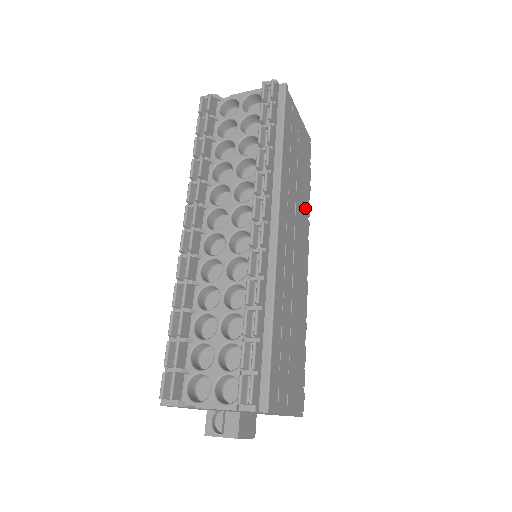
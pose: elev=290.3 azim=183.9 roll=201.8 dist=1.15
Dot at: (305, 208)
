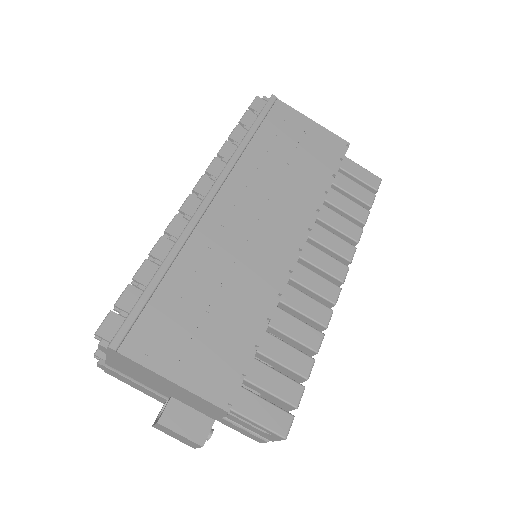
Dot at: (309, 199)
